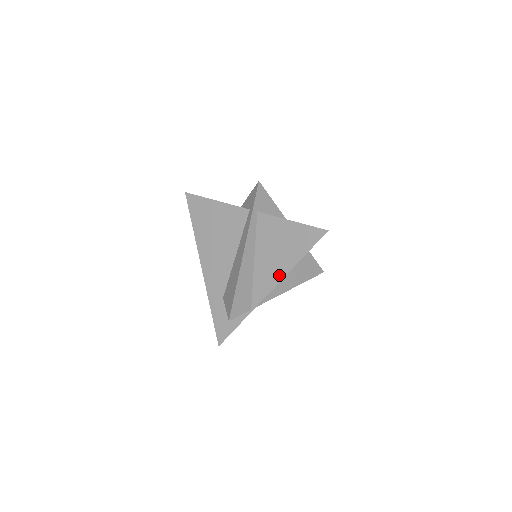
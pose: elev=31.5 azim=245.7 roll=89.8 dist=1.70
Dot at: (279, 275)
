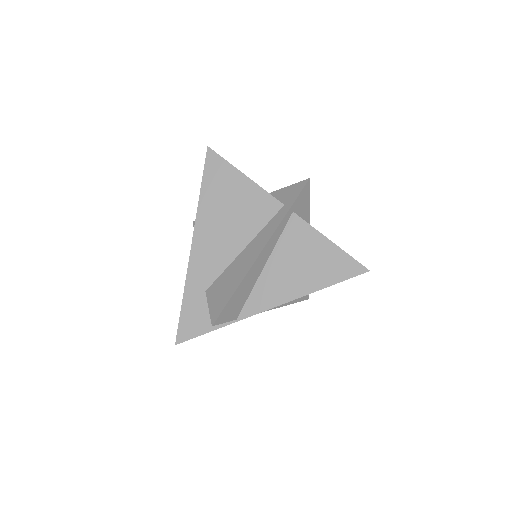
Dot at: (289, 295)
